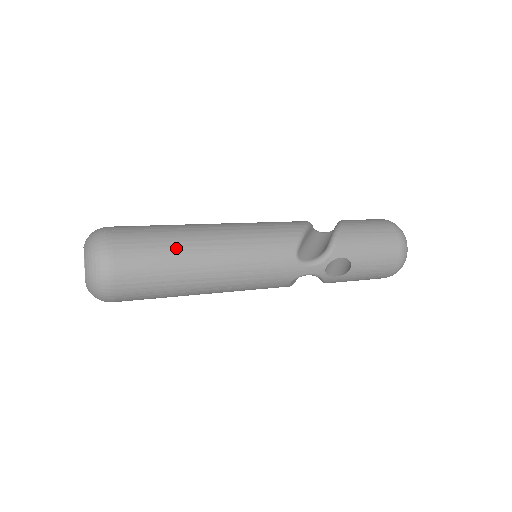
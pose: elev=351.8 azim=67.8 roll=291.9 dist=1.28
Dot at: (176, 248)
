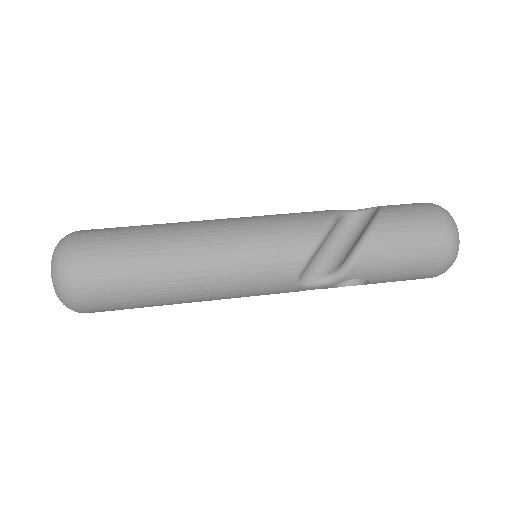
Dot at: (149, 282)
